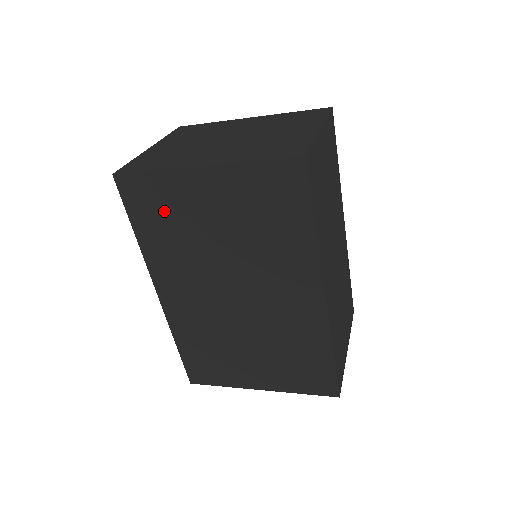
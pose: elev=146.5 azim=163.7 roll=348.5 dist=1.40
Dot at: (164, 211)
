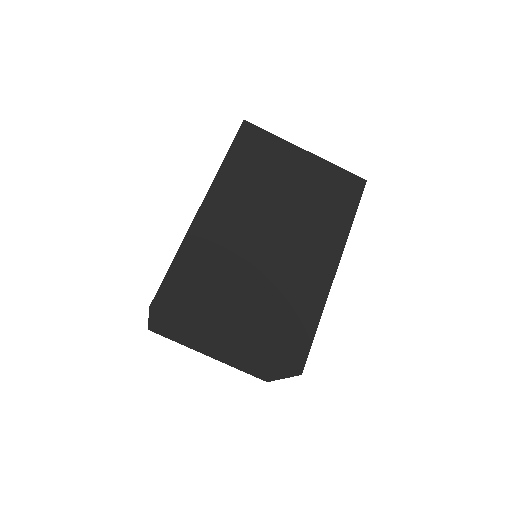
Dot at: (262, 157)
